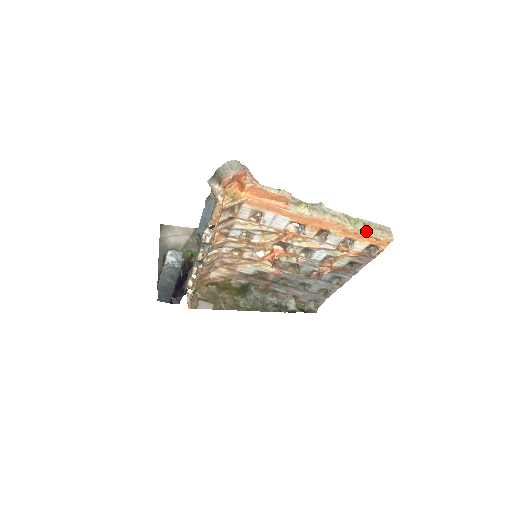
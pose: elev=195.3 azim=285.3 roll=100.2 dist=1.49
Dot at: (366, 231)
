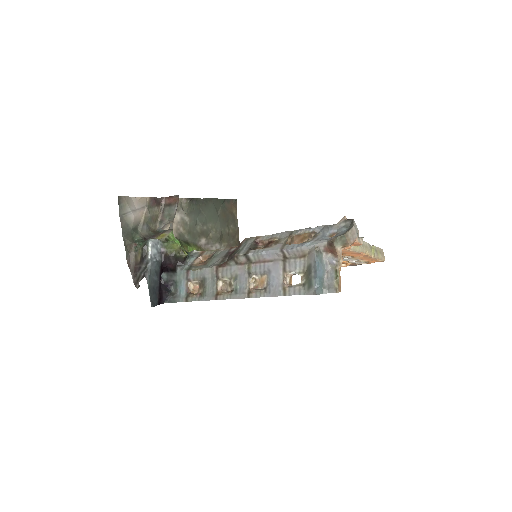
Dot at: (377, 257)
